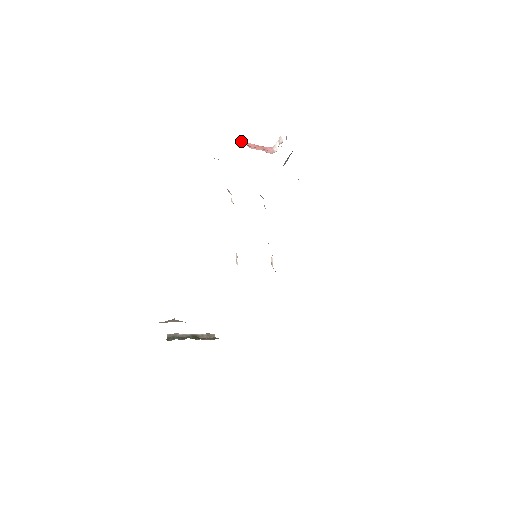
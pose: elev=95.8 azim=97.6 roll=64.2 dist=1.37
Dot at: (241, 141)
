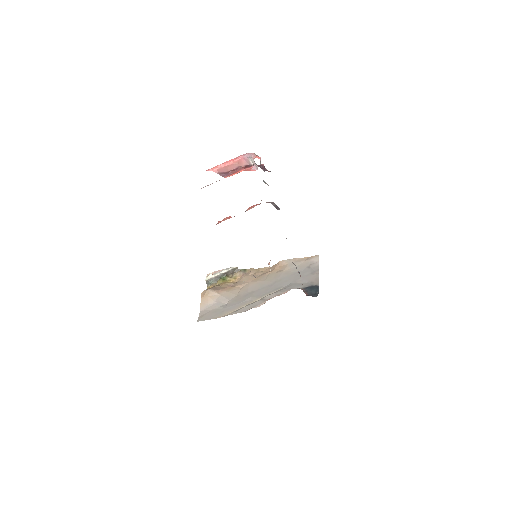
Dot at: (214, 170)
